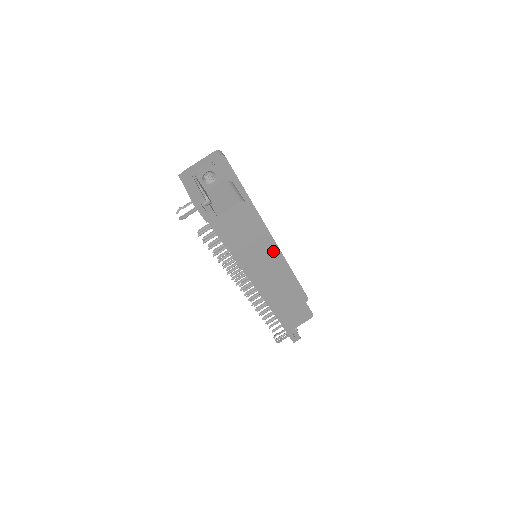
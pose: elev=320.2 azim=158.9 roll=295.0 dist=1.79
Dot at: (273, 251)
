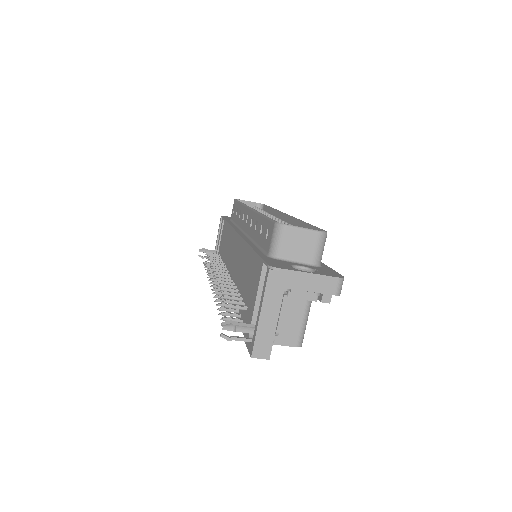
Dot at: occluded
